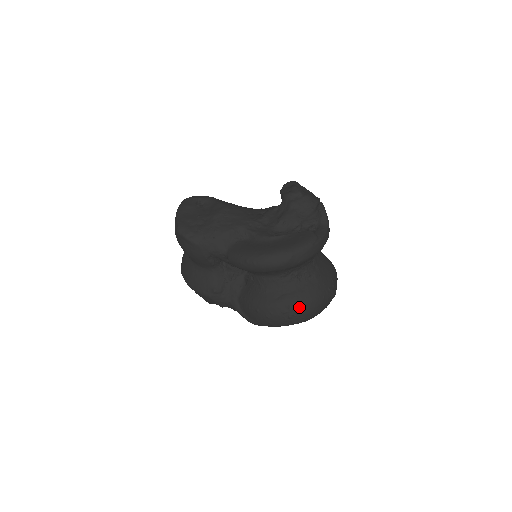
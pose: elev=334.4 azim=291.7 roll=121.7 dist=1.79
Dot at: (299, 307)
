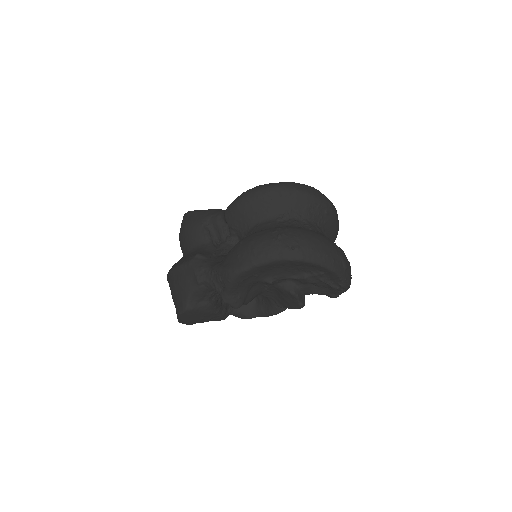
Dot at: (293, 230)
